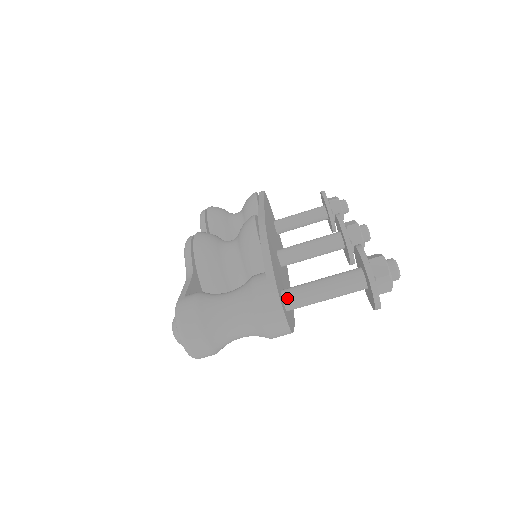
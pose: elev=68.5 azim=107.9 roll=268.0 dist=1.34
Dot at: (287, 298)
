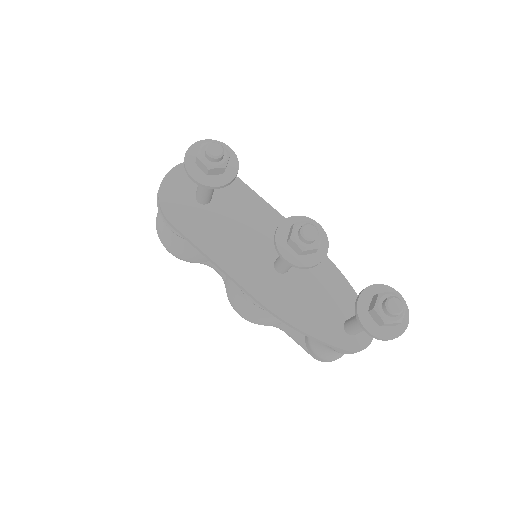
Dot at: (356, 335)
